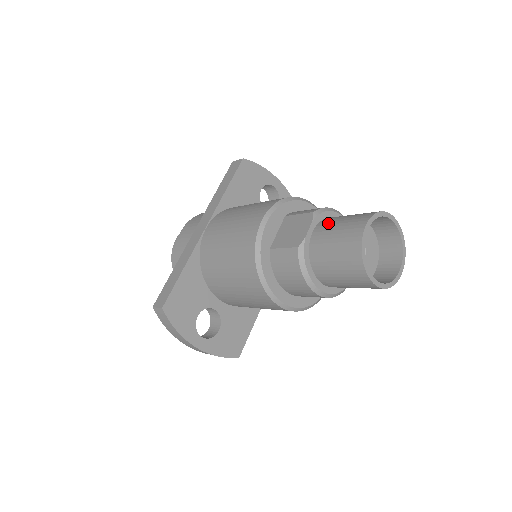
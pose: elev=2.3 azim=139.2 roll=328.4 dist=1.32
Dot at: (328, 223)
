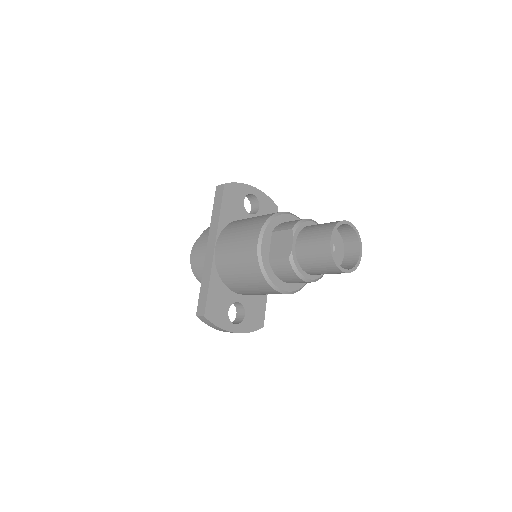
Dot at: (304, 236)
